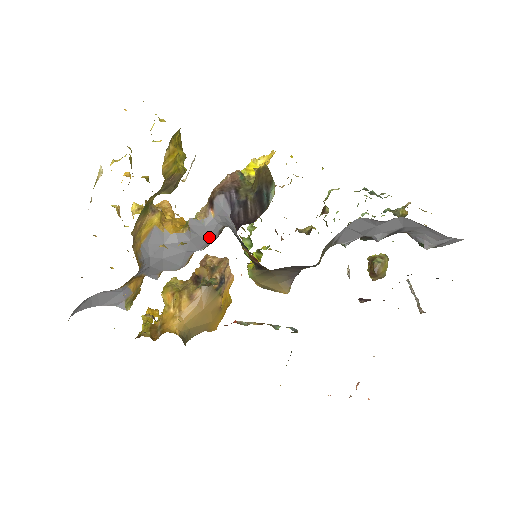
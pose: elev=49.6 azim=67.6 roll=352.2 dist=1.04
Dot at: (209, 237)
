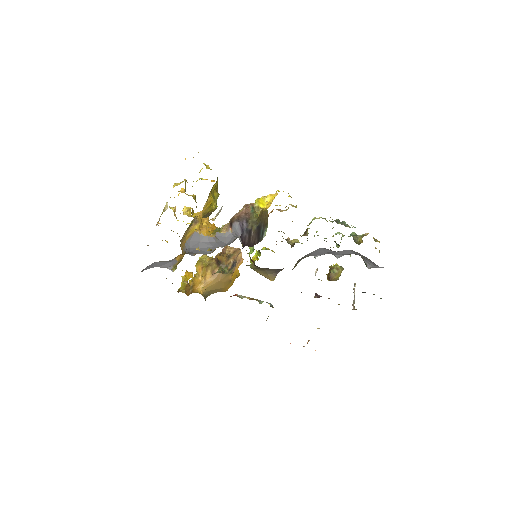
Dot at: (228, 242)
